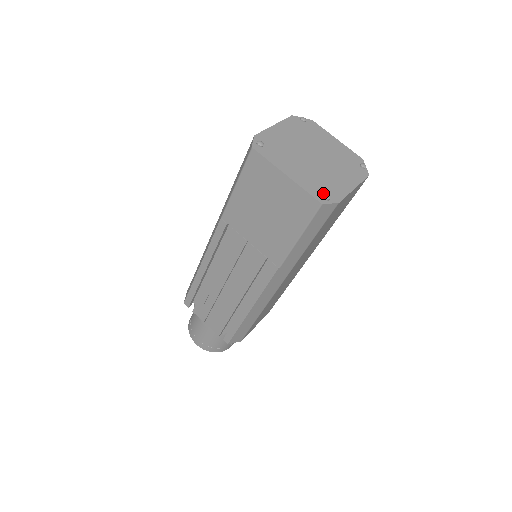
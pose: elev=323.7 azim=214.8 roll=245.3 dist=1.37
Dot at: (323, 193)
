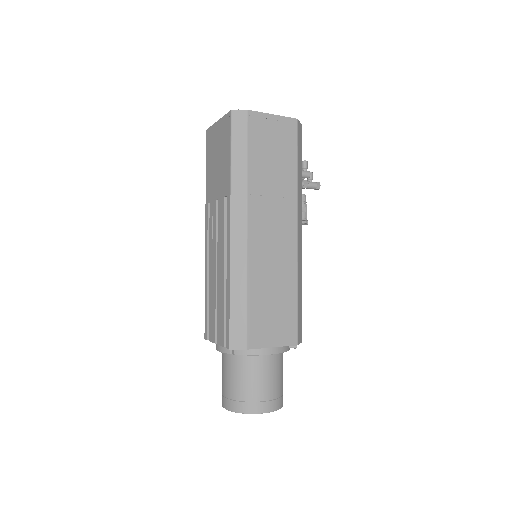
Dot at: occluded
